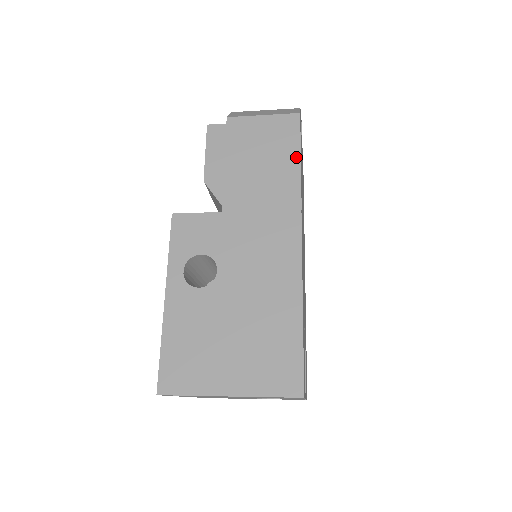
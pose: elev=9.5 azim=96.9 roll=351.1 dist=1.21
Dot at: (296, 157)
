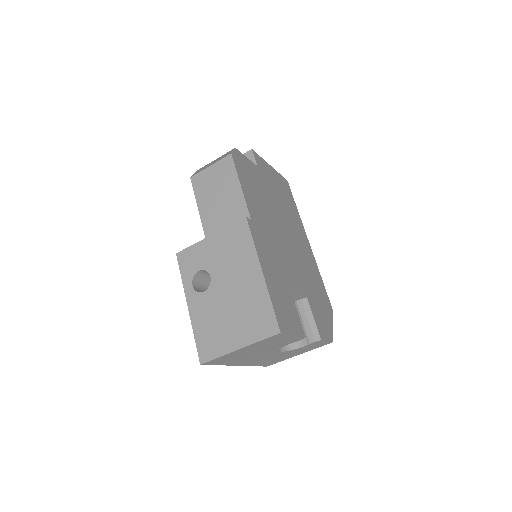
Dot at: (237, 183)
